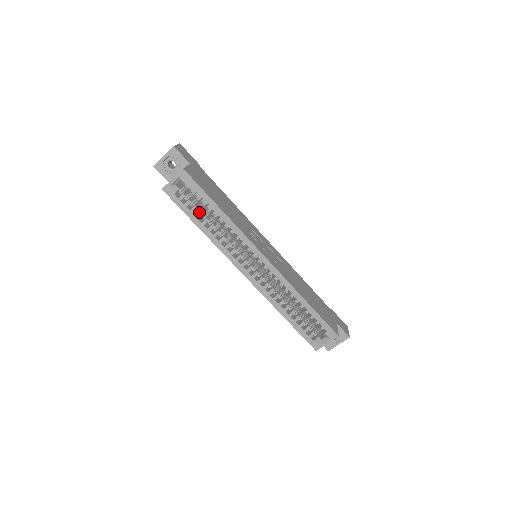
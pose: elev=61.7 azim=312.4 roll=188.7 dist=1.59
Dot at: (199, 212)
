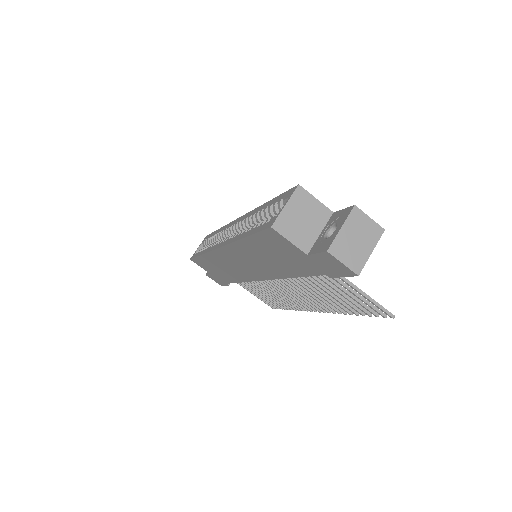
Dot at: occluded
